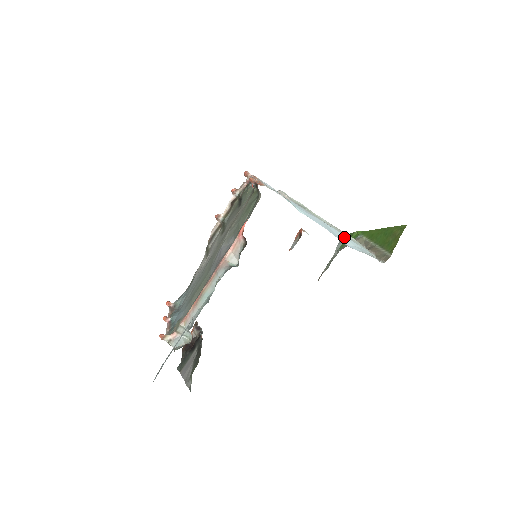
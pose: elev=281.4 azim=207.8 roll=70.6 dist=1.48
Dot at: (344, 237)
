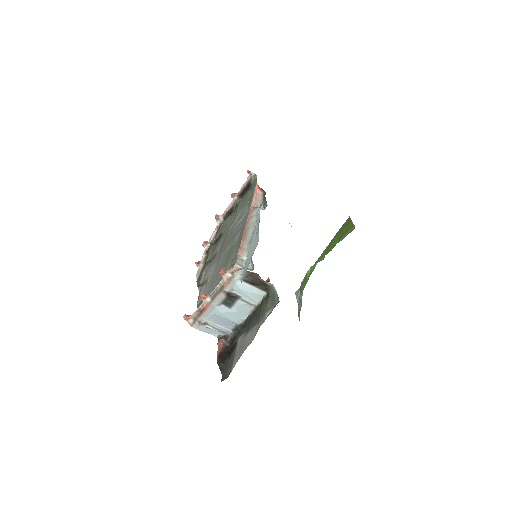
Dot at: occluded
